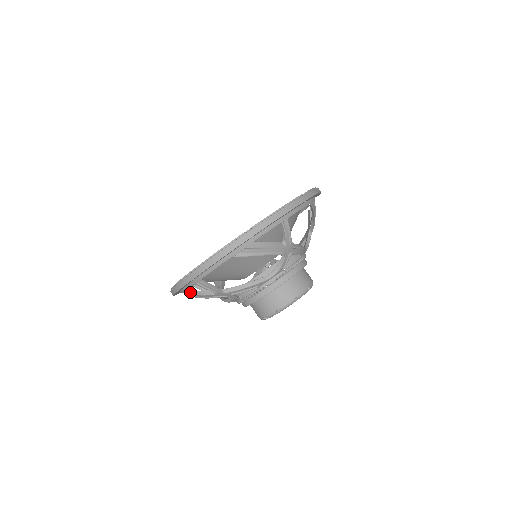
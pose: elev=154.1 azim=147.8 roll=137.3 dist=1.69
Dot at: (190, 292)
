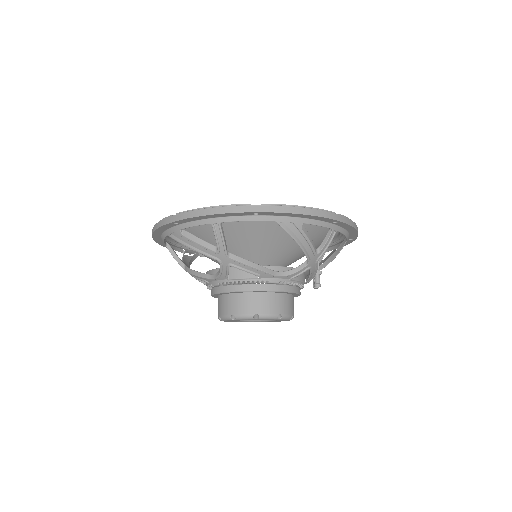
Dot at: (184, 255)
